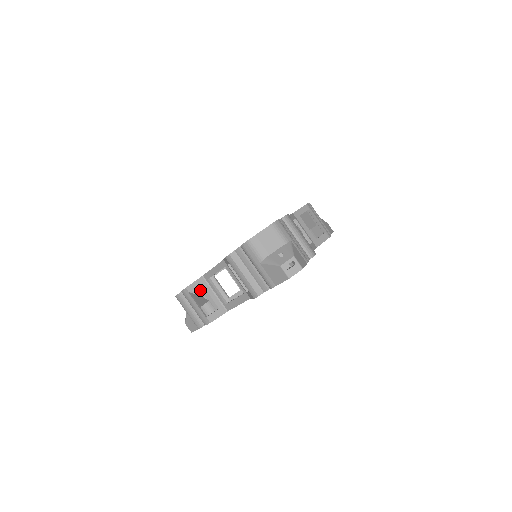
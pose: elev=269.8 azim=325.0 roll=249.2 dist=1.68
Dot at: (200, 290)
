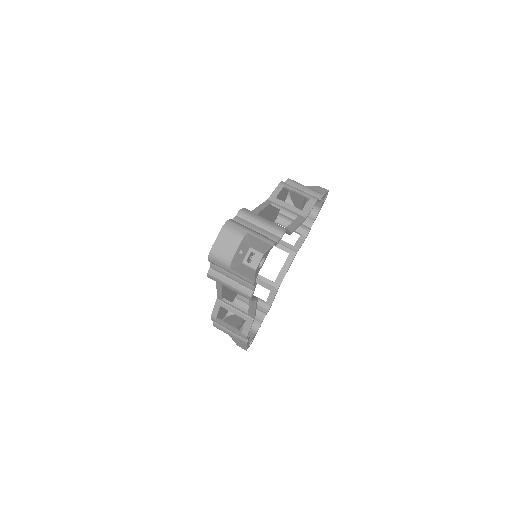
Dot at: occluded
